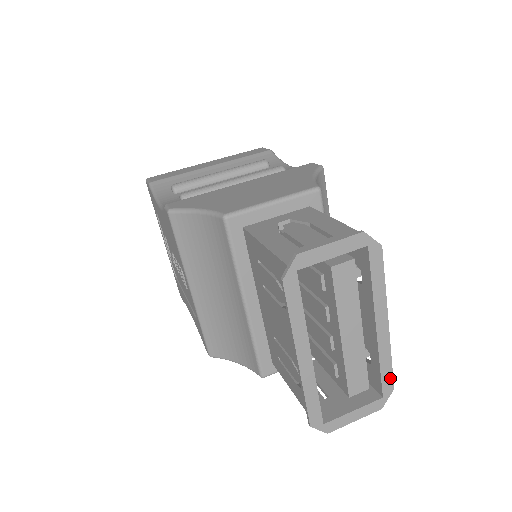
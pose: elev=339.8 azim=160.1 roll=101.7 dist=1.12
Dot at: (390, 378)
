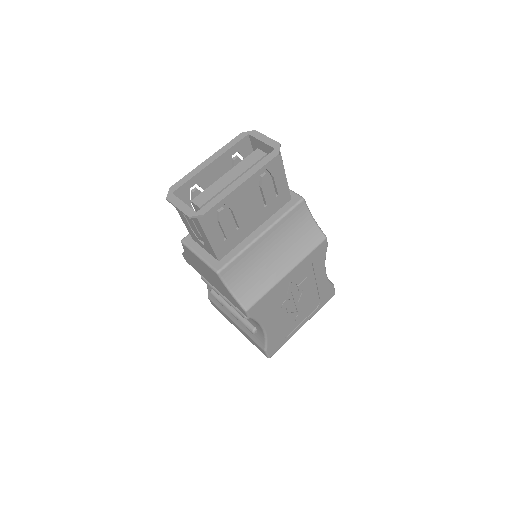
Dot at: (210, 207)
